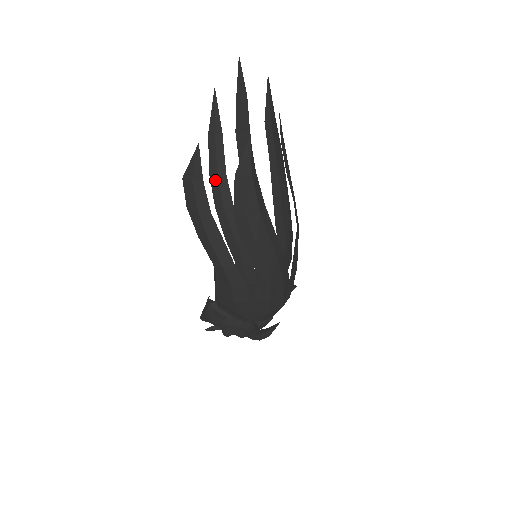
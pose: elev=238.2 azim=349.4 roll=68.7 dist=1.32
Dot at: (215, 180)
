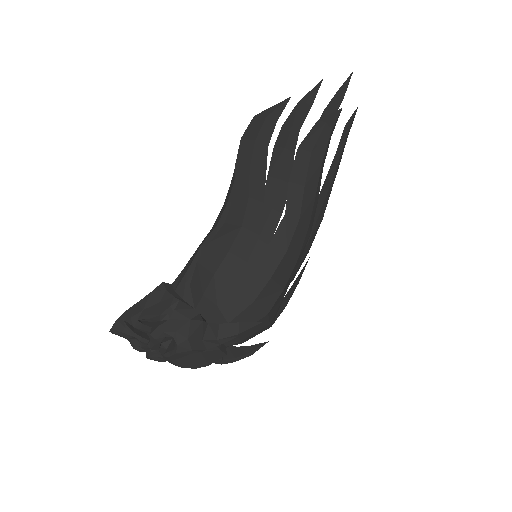
Dot at: (287, 128)
